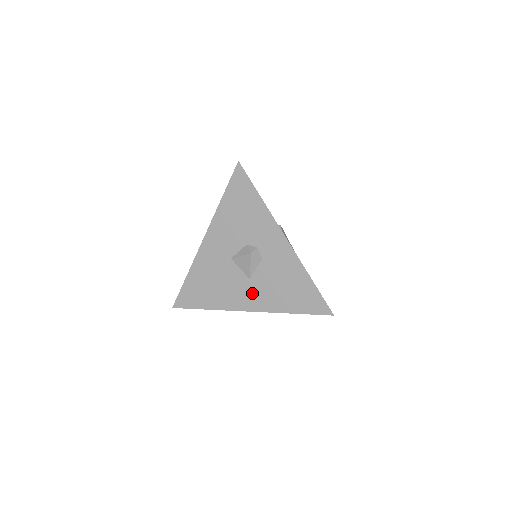
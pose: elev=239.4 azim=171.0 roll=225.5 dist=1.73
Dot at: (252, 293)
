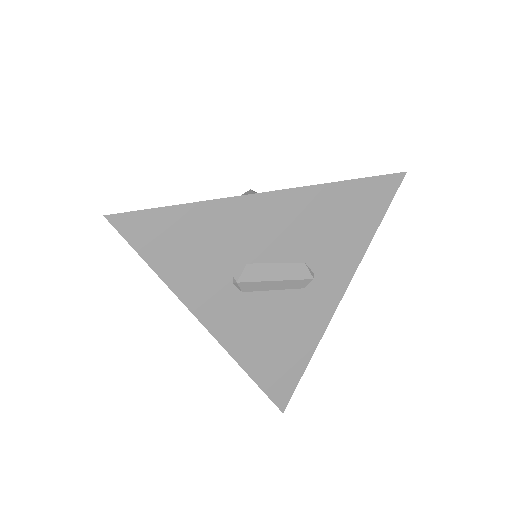
Dot at: occluded
